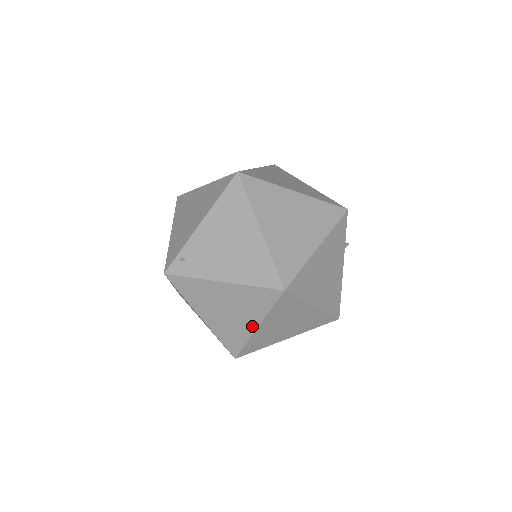
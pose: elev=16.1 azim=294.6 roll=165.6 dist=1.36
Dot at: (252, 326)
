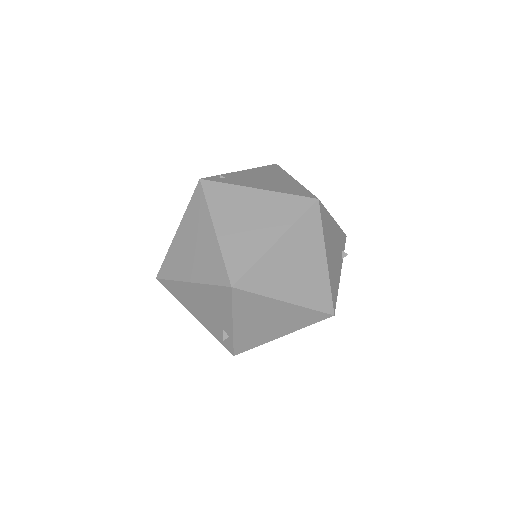
Dot at: (271, 239)
